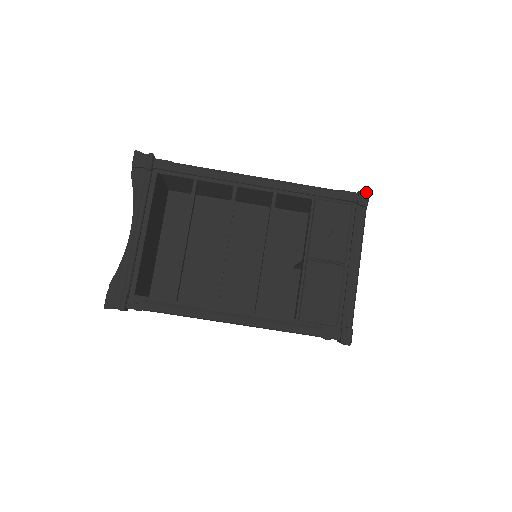
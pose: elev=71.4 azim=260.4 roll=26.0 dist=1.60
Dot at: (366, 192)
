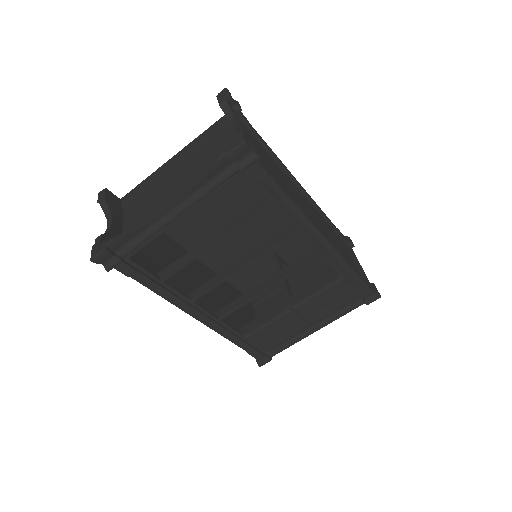
Dot at: (378, 297)
